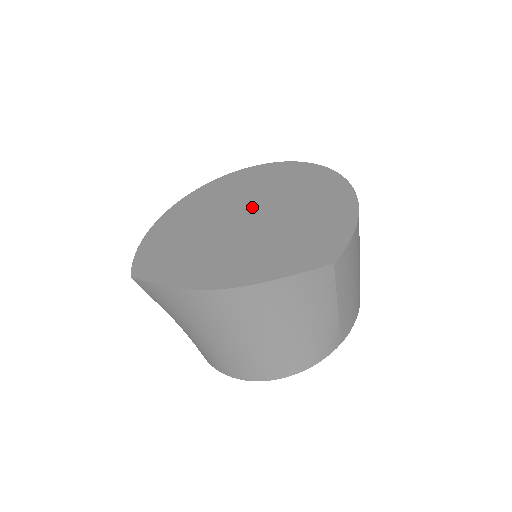
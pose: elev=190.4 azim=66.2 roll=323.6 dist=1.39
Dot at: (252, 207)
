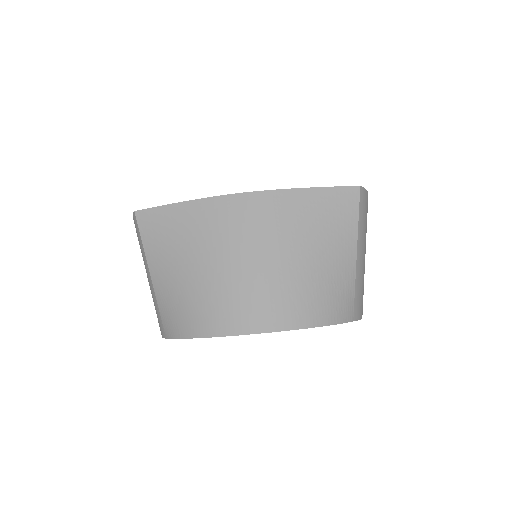
Dot at: occluded
